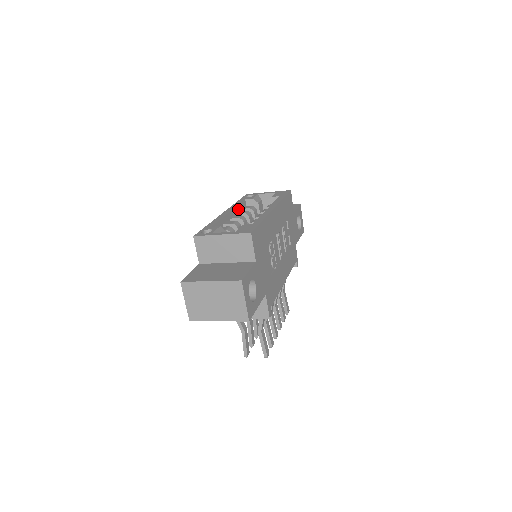
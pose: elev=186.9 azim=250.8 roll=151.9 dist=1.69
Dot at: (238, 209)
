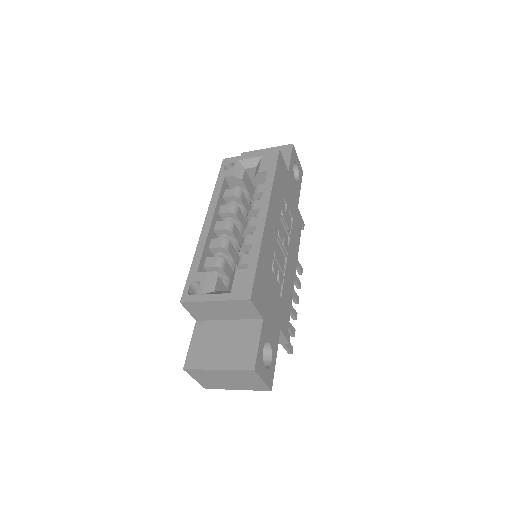
Dot at: (220, 202)
